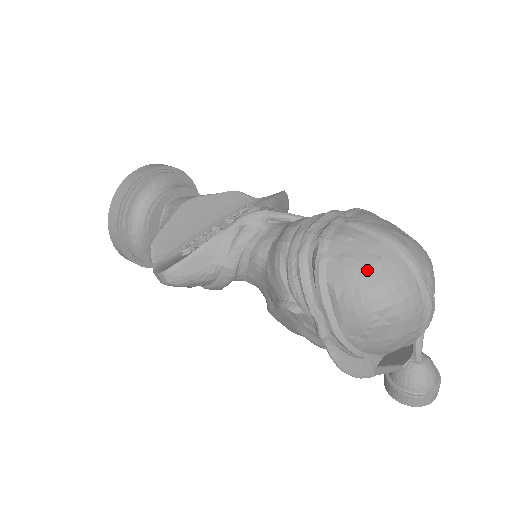
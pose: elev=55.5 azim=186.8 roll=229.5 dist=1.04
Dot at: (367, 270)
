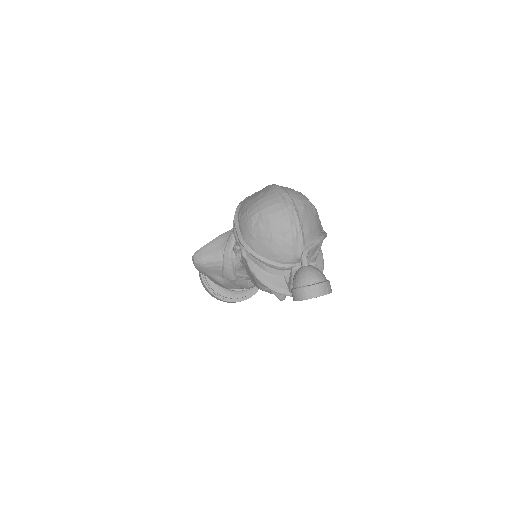
Dot at: (254, 199)
